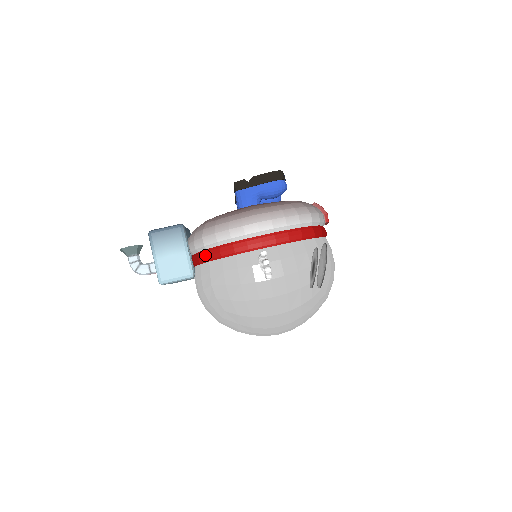
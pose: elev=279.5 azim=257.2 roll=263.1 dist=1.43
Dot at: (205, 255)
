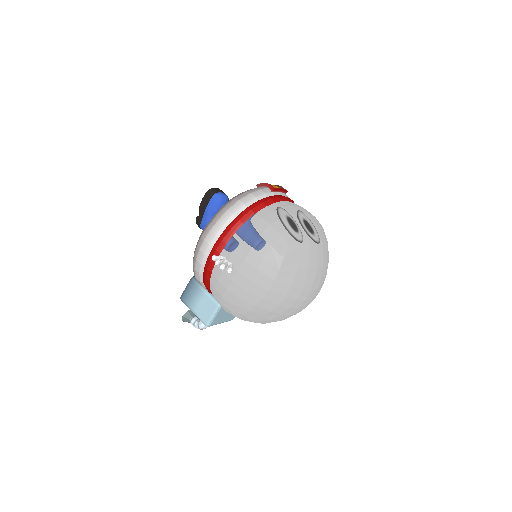
Dot at: occluded
